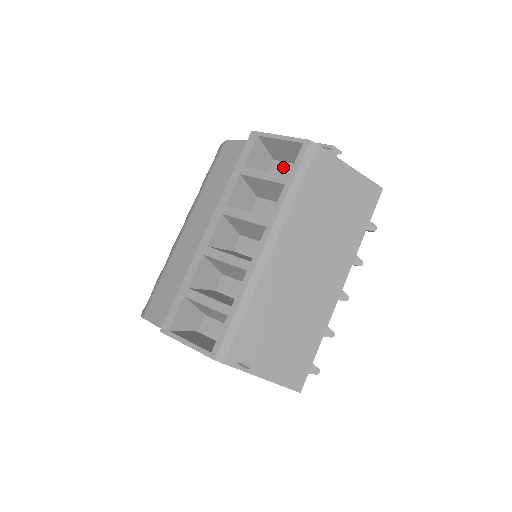
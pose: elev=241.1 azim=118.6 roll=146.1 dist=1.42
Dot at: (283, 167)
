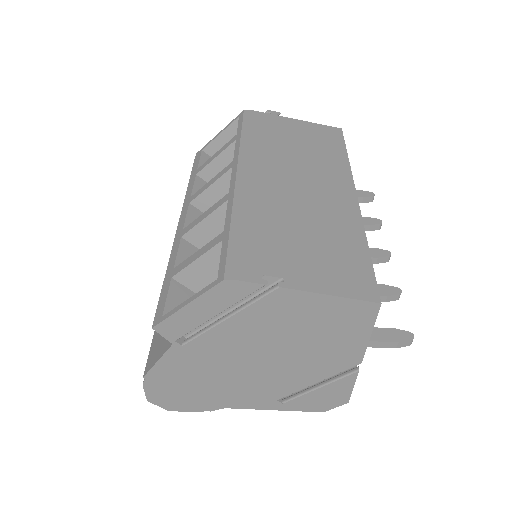
Dot at: occluded
